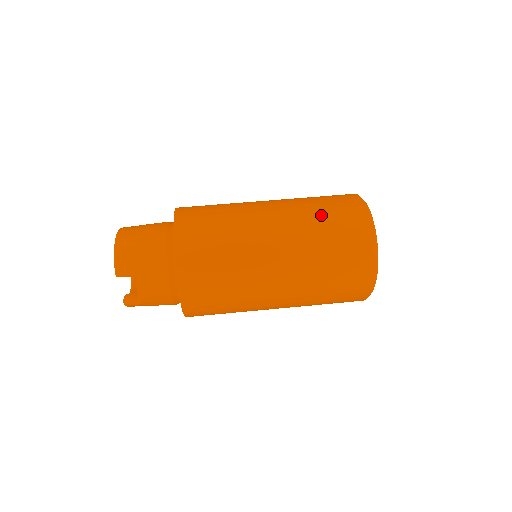
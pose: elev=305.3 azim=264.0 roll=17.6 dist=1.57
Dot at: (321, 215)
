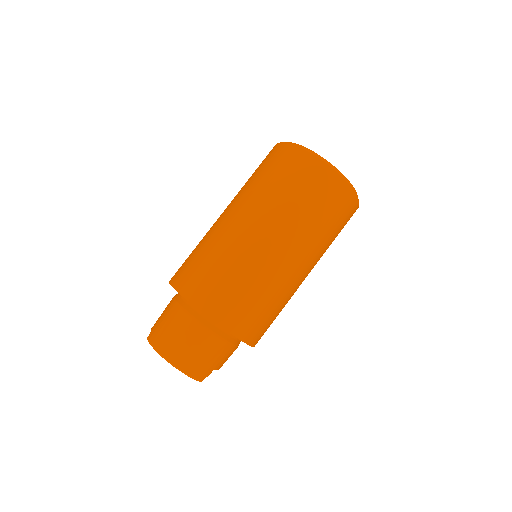
Dot at: (306, 207)
